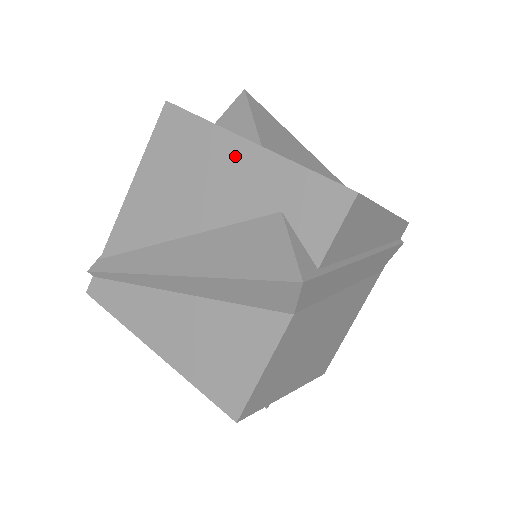
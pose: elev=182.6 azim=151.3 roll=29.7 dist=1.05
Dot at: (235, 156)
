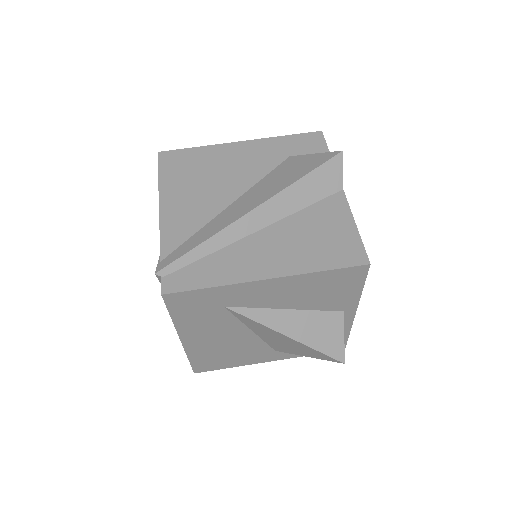
Dot at: (236, 151)
